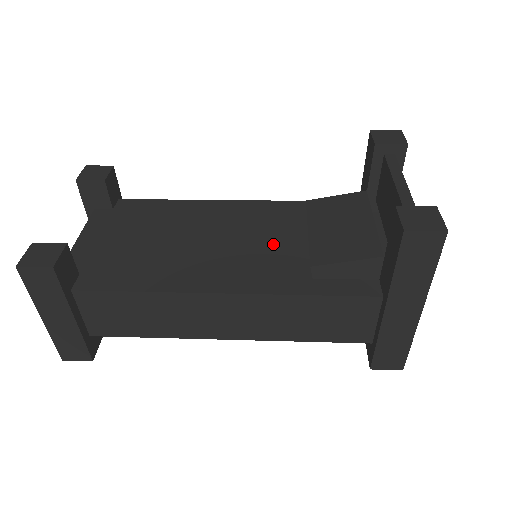
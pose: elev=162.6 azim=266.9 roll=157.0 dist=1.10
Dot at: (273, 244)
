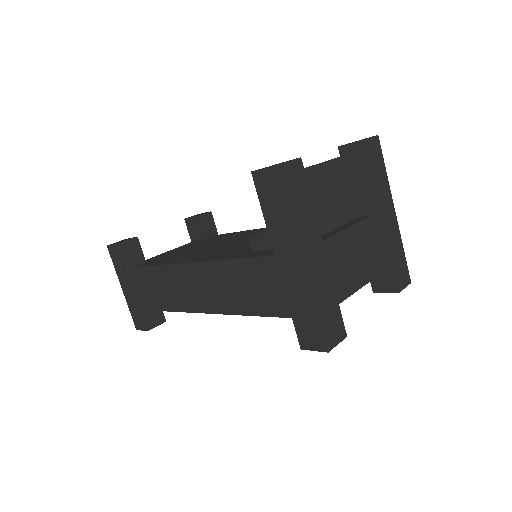
Dot at: occluded
